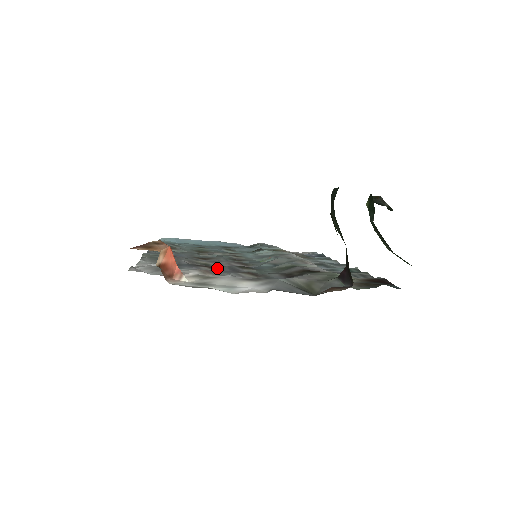
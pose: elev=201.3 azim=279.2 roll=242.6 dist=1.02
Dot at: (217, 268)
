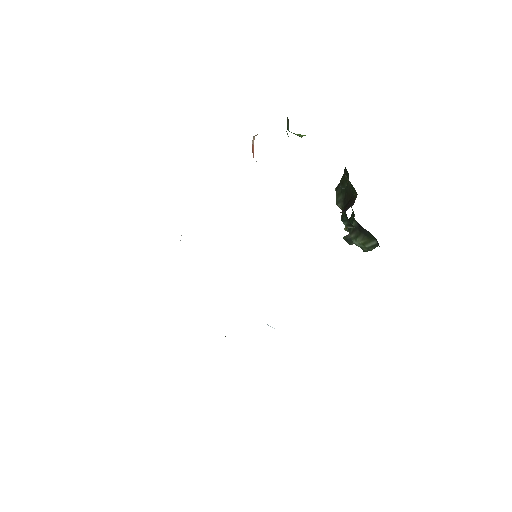
Dot at: occluded
